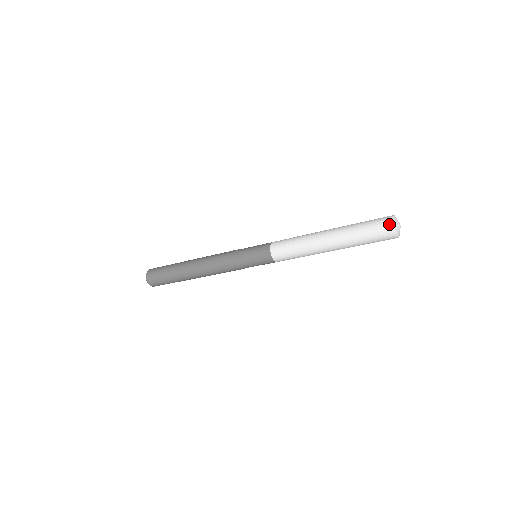
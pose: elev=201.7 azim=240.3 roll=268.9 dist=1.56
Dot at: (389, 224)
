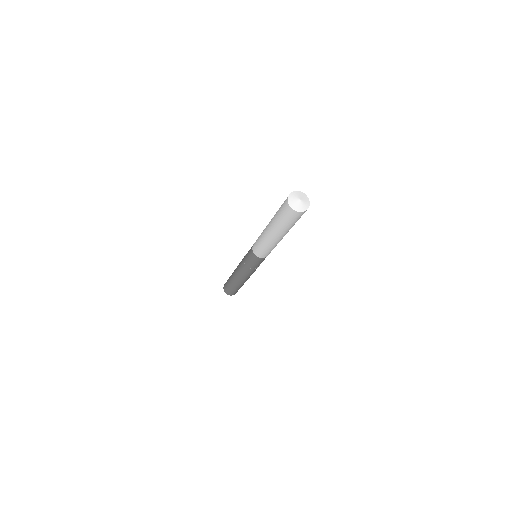
Dot at: (289, 195)
